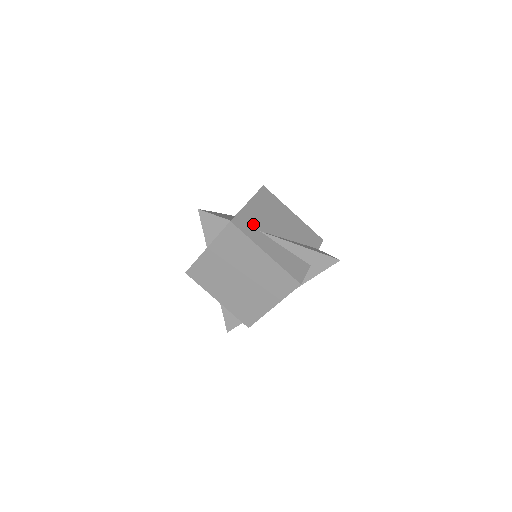
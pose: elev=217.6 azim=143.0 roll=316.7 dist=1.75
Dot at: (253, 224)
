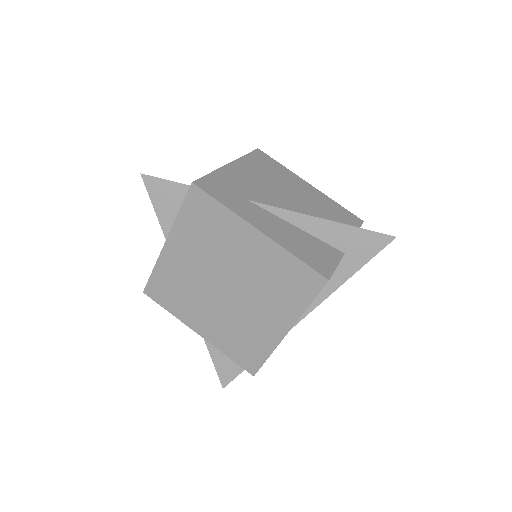
Dot at: (236, 190)
